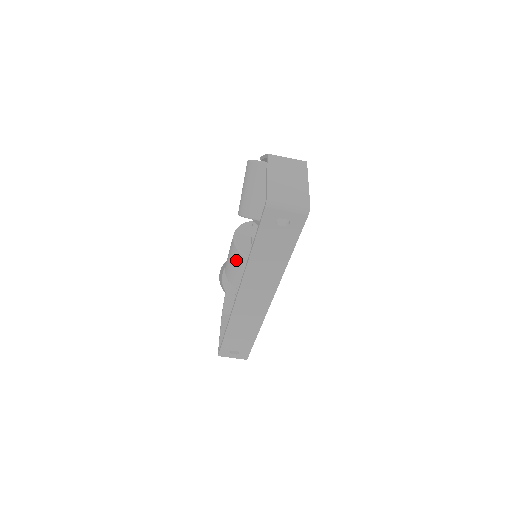
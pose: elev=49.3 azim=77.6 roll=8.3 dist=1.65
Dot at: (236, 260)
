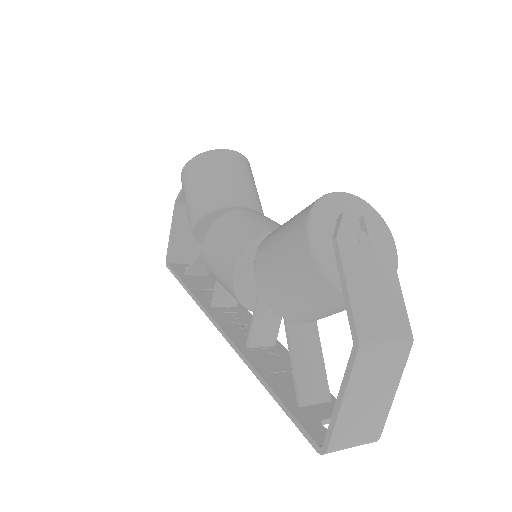
Dot at: (229, 291)
